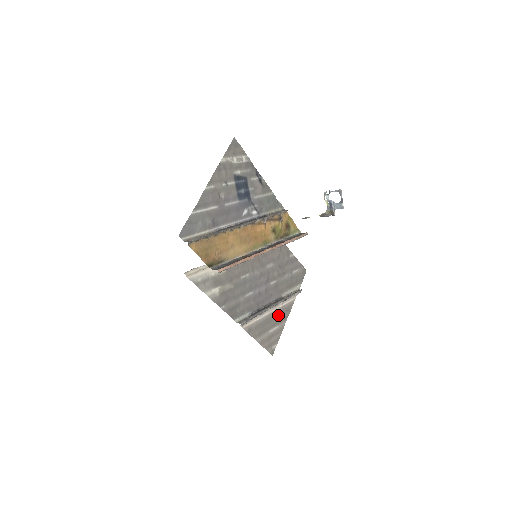
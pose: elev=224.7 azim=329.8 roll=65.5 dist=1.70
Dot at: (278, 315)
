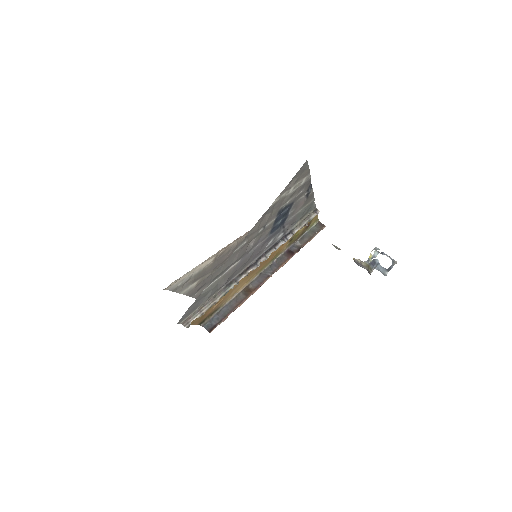
Dot at: occluded
